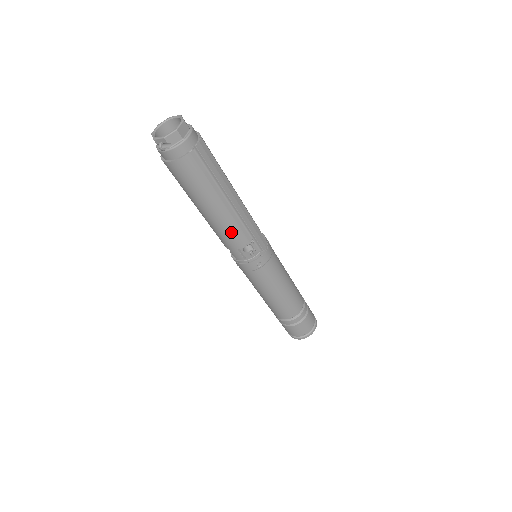
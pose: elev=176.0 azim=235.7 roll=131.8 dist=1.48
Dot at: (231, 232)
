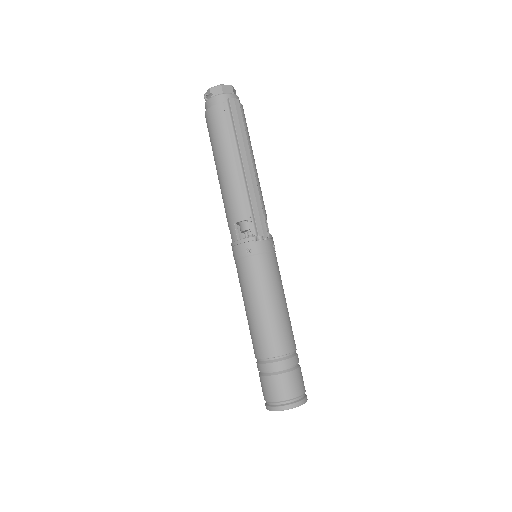
Dot at: (233, 197)
